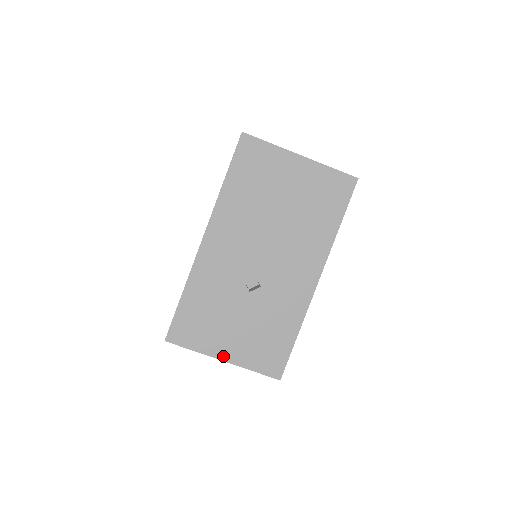
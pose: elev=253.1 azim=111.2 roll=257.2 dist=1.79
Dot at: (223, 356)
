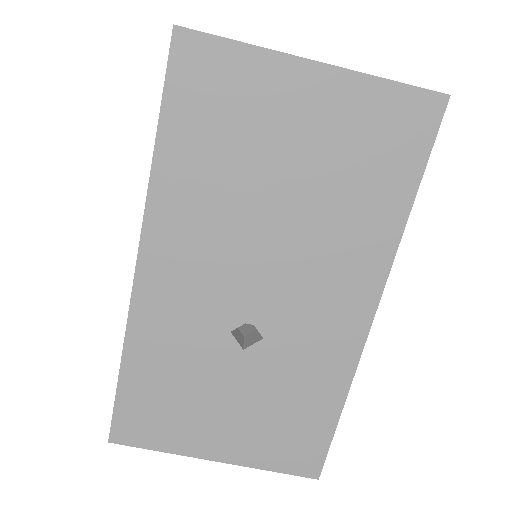
Dot at: (213, 454)
